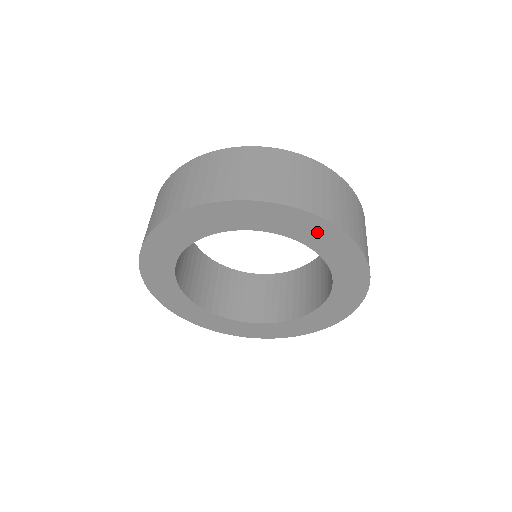
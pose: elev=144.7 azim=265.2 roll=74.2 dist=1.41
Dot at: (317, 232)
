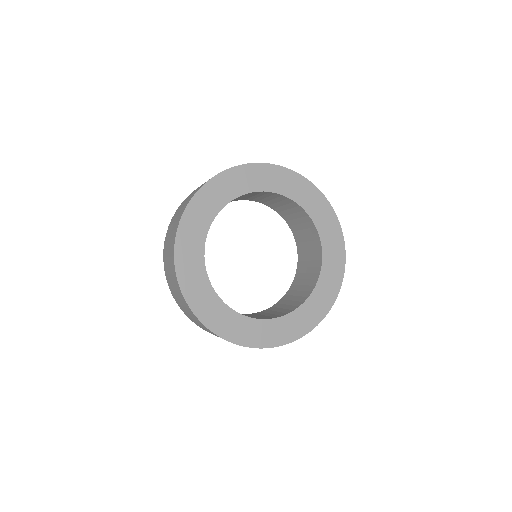
Dot at: (311, 197)
